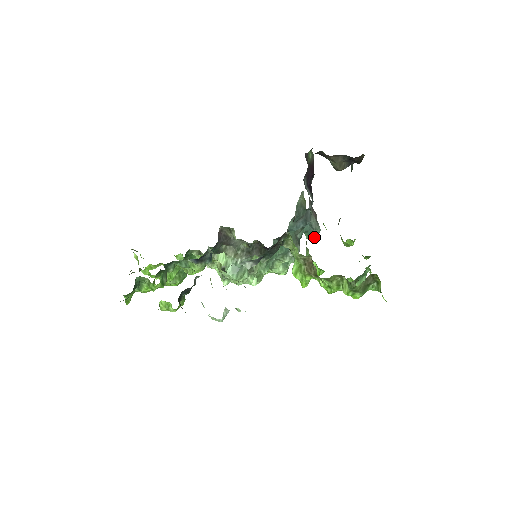
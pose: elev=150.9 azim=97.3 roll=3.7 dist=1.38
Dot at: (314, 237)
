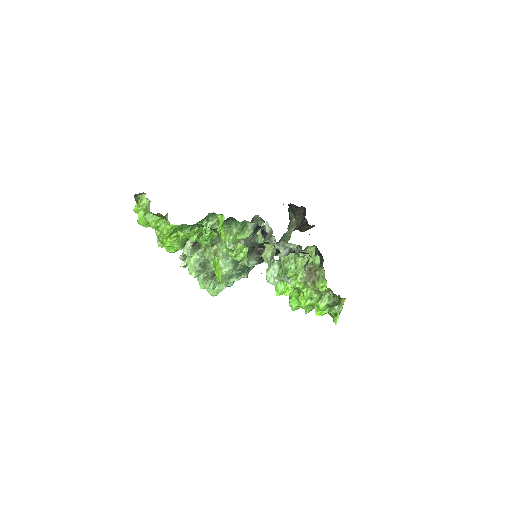
Dot at: occluded
